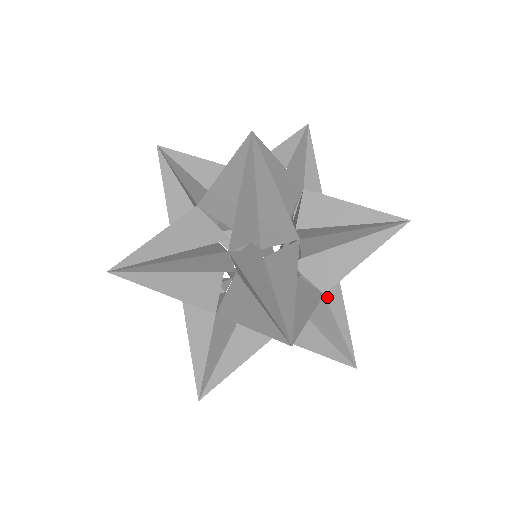
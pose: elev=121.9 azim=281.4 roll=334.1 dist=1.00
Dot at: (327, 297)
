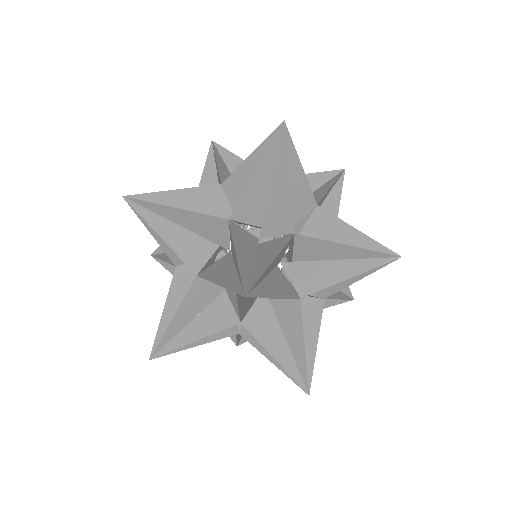
Dot at: occluded
